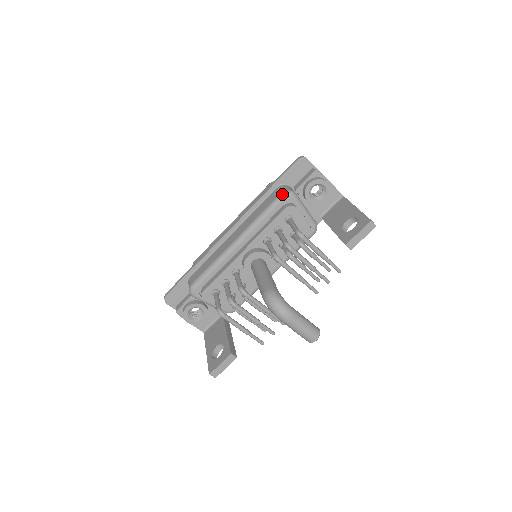
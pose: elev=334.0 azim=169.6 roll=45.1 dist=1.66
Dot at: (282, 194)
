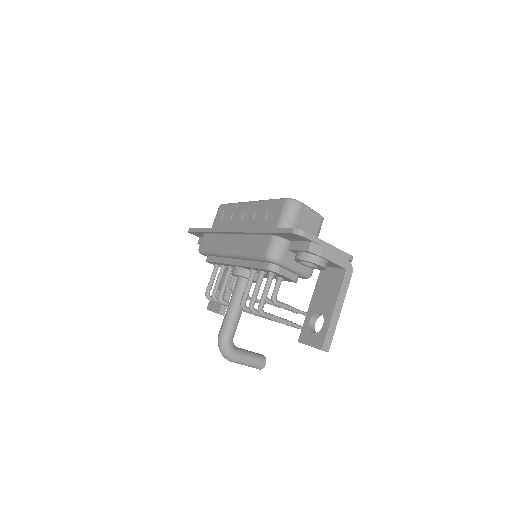
Dot at: (265, 257)
